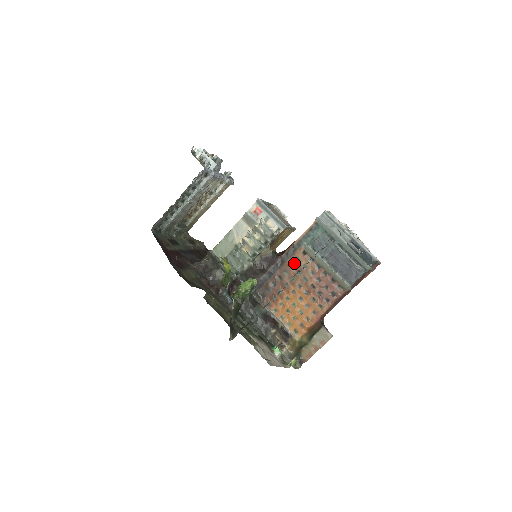
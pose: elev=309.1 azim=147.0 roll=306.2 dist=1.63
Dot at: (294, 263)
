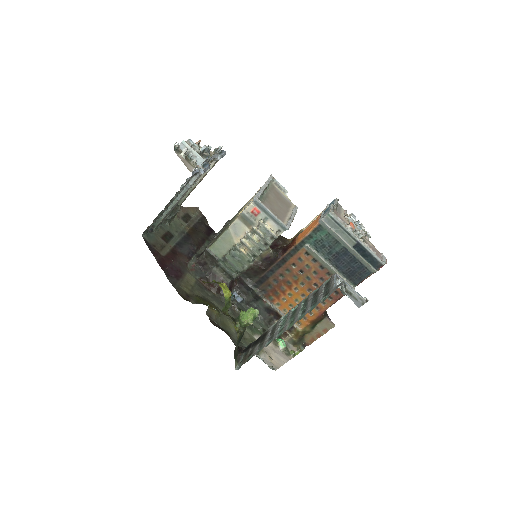
Dot at: (296, 263)
